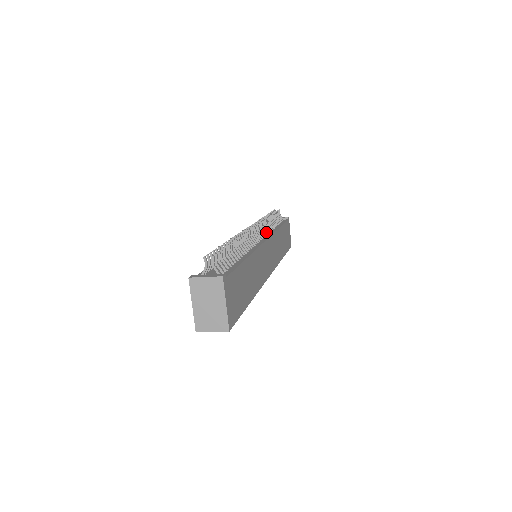
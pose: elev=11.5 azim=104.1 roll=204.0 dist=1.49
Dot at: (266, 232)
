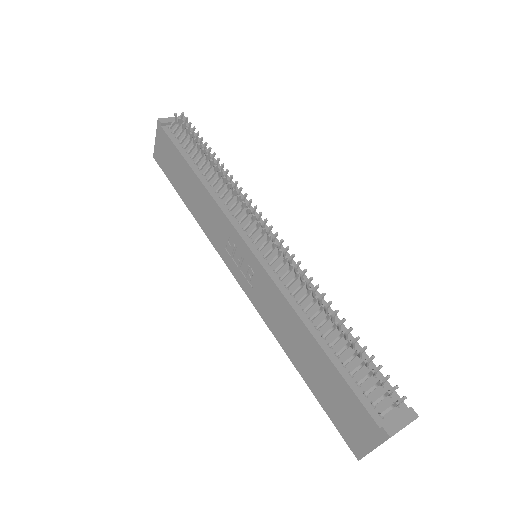
Dot at: (245, 206)
